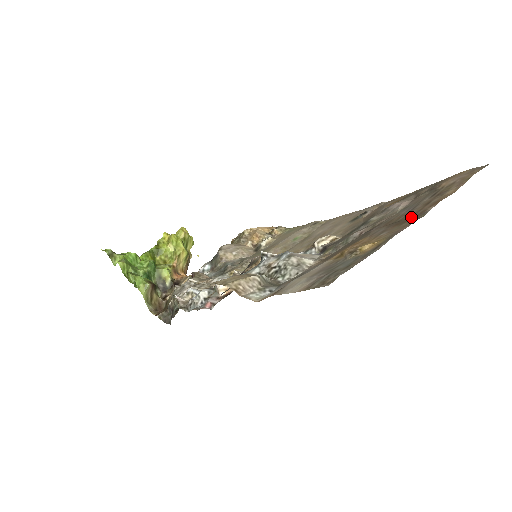
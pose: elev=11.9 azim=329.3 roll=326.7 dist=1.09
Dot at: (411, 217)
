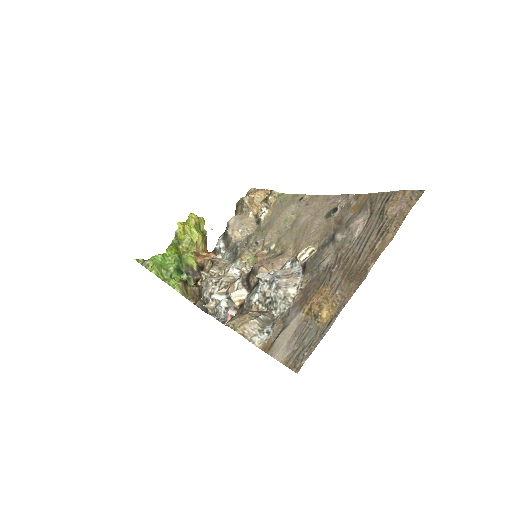
Dot at: (358, 272)
